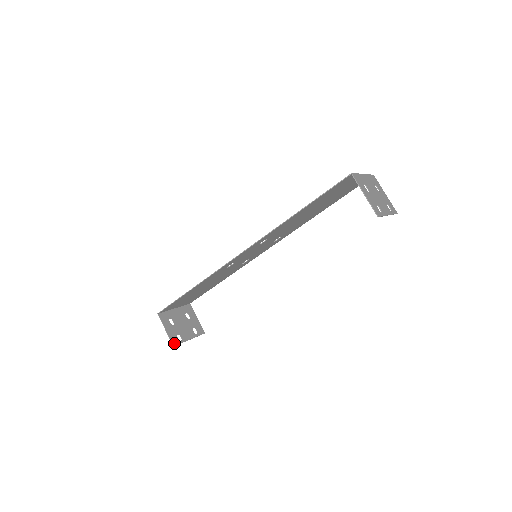
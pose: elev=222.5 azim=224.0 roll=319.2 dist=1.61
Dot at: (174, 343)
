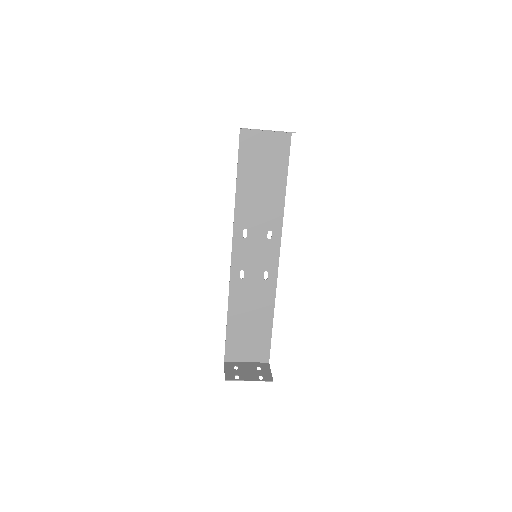
Dot at: (227, 379)
